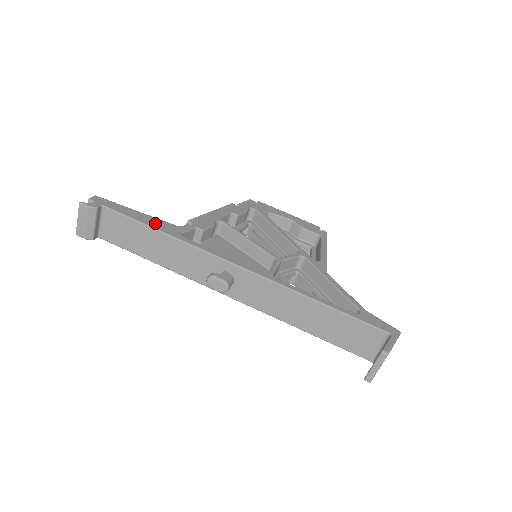
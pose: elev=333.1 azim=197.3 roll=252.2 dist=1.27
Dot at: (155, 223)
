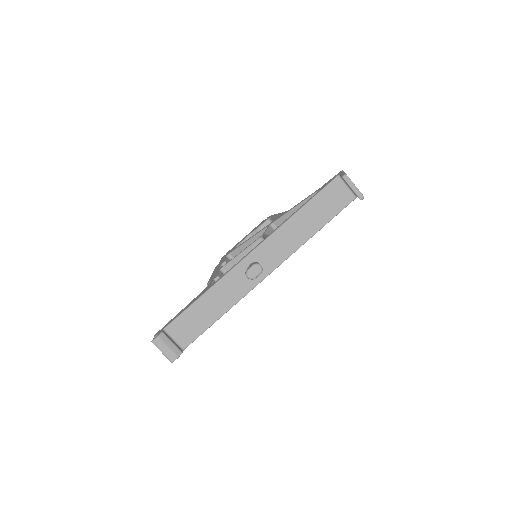
Dot at: (194, 300)
